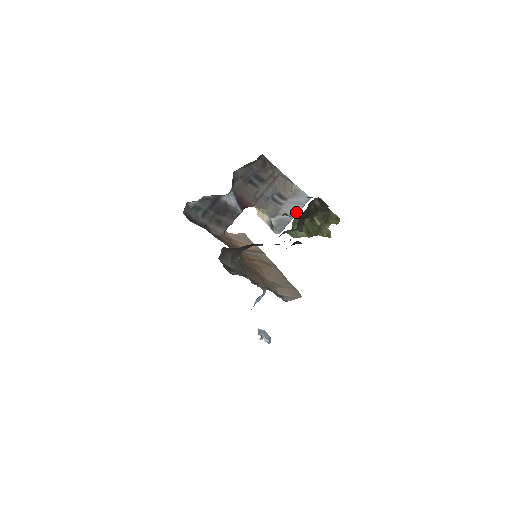
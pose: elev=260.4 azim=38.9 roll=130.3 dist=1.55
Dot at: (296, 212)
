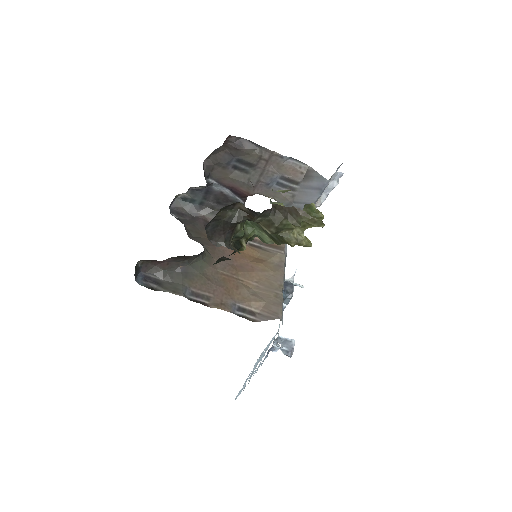
Dot at: (314, 200)
